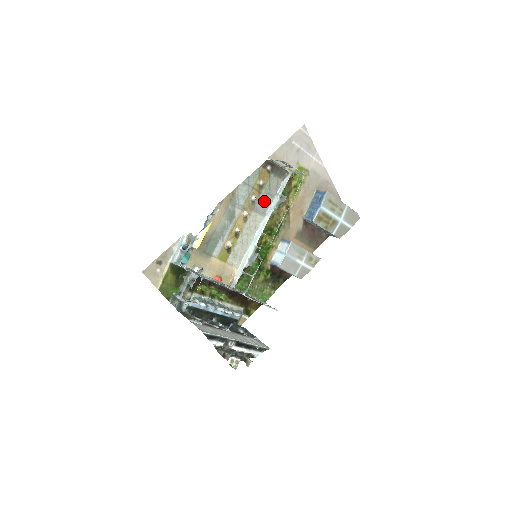
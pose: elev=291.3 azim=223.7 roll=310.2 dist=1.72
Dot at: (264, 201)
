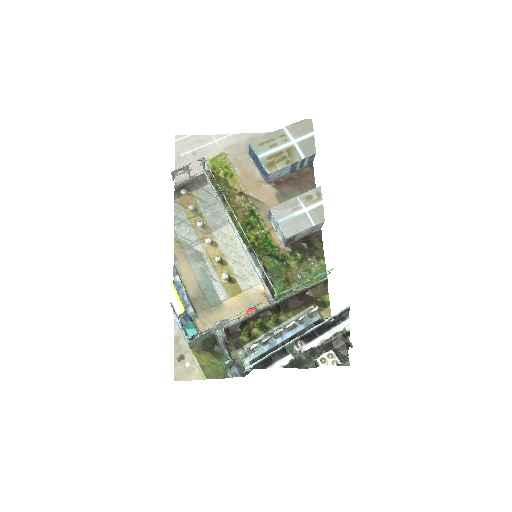
Dot at: (213, 215)
